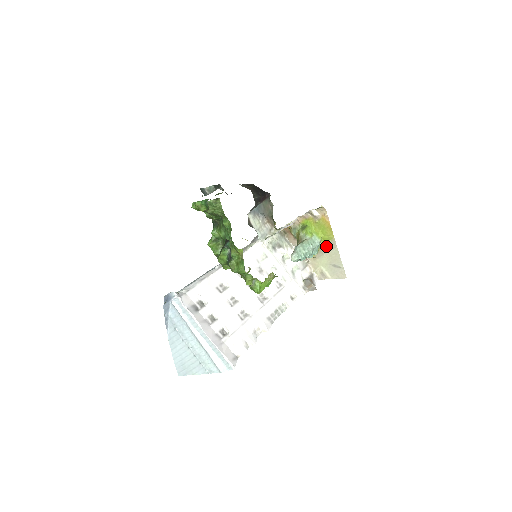
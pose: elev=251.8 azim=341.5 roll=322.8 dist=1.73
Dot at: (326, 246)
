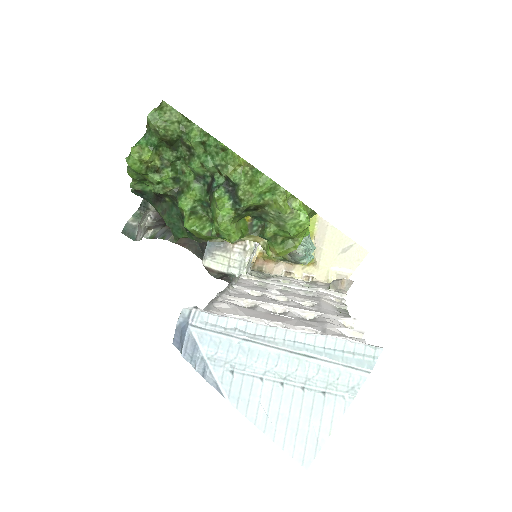
Dot at: (317, 235)
